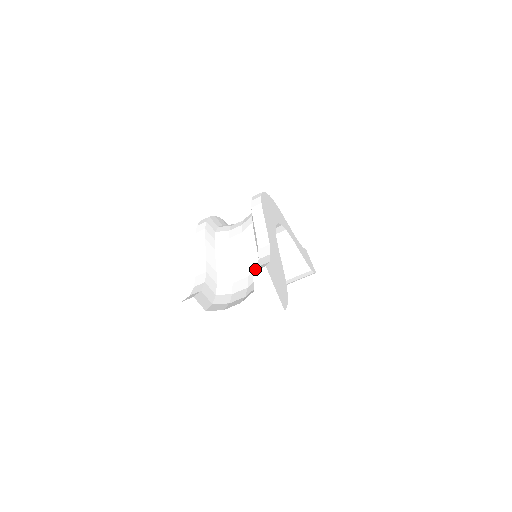
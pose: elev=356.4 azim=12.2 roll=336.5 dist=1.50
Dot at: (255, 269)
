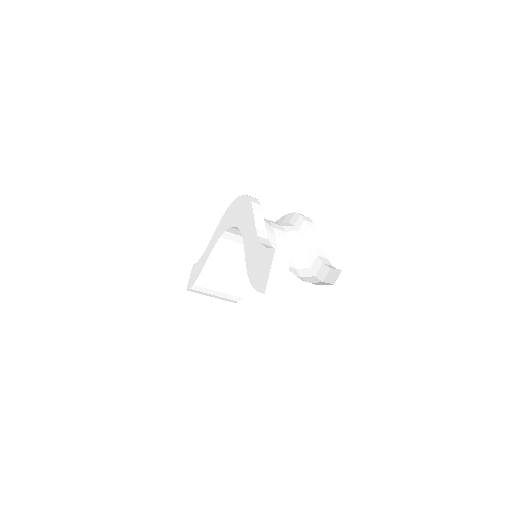
Dot at: (339, 269)
